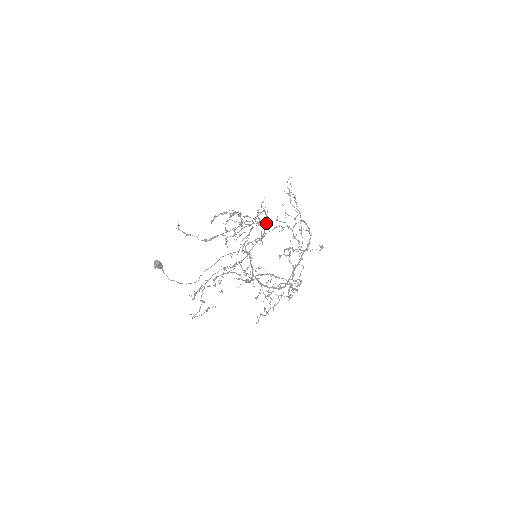
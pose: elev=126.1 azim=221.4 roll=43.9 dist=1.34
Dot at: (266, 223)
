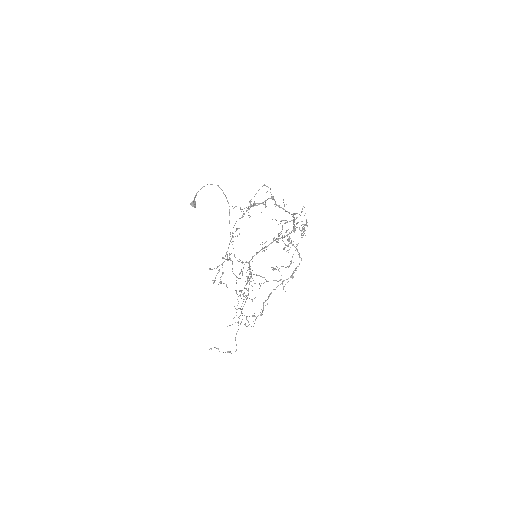
Dot at: (246, 299)
